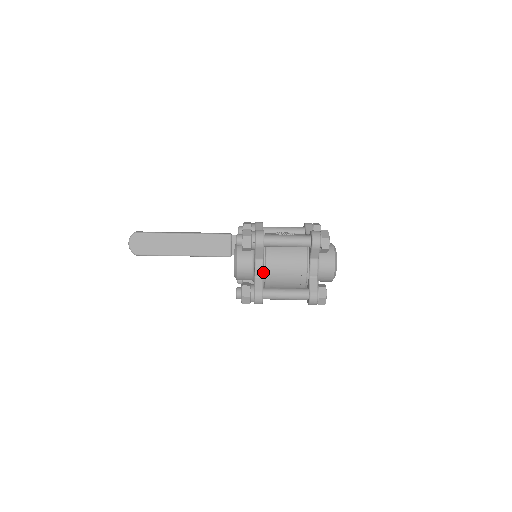
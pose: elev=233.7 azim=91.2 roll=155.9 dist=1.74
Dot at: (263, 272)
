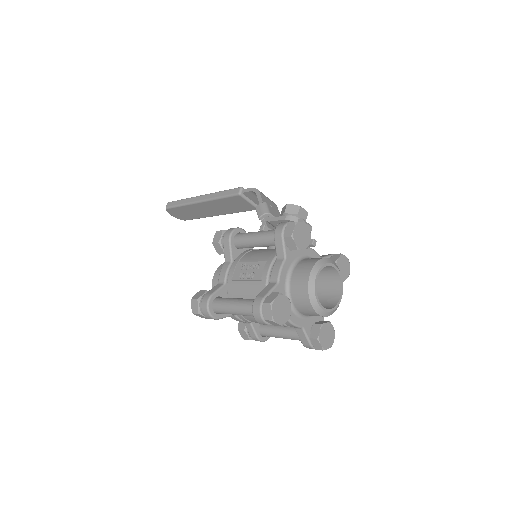
Dot at: occluded
